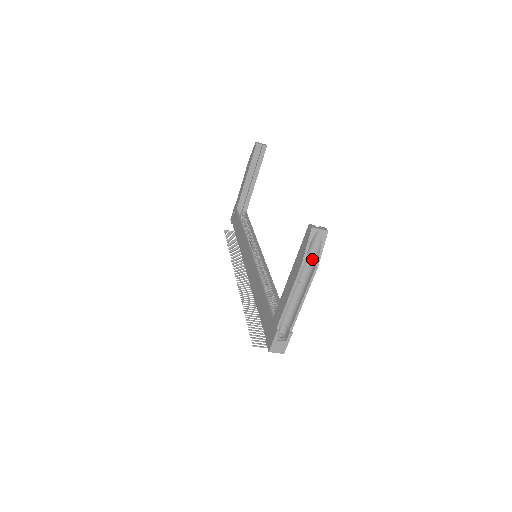
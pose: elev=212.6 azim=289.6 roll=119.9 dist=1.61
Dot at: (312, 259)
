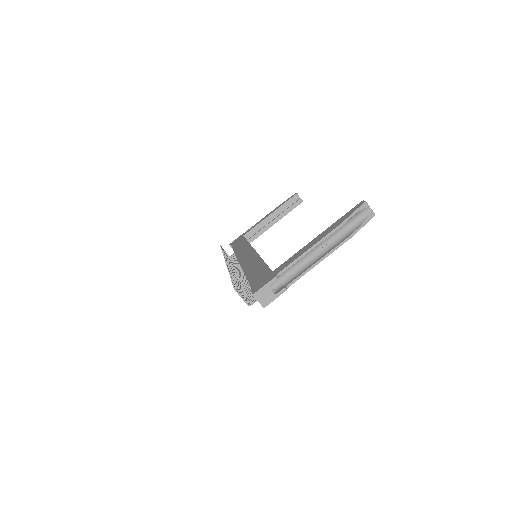
Dot at: (348, 231)
